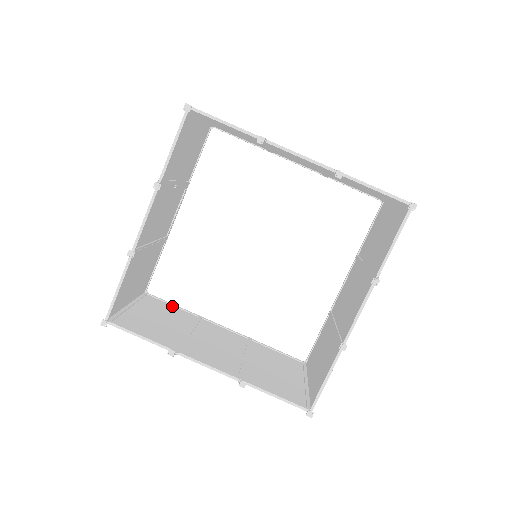
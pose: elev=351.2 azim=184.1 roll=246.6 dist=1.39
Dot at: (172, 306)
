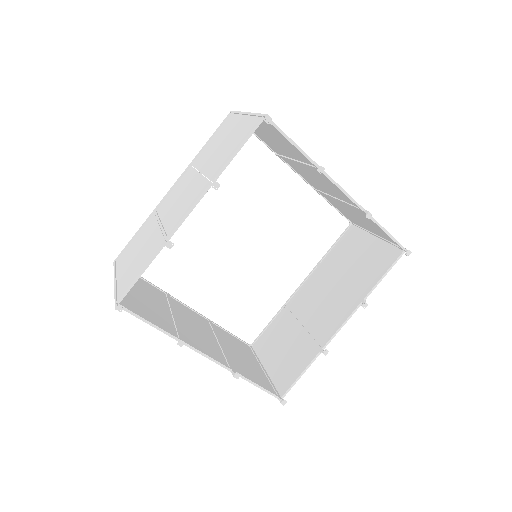
Dot at: (143, 280)
